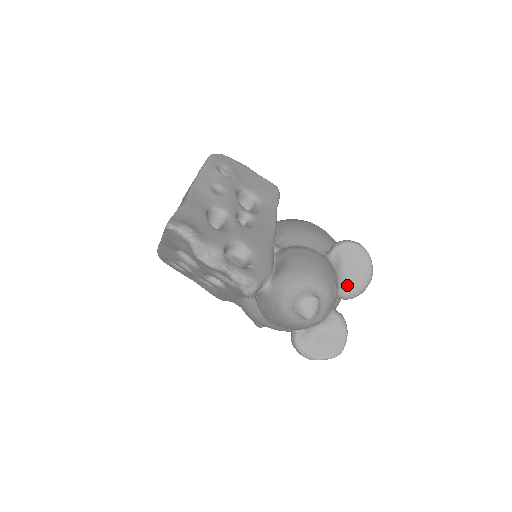
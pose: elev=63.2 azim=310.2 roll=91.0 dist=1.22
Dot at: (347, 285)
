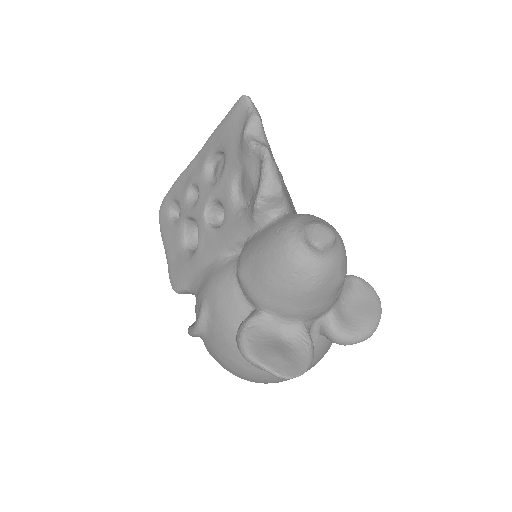
Dot at: (342, 317)
